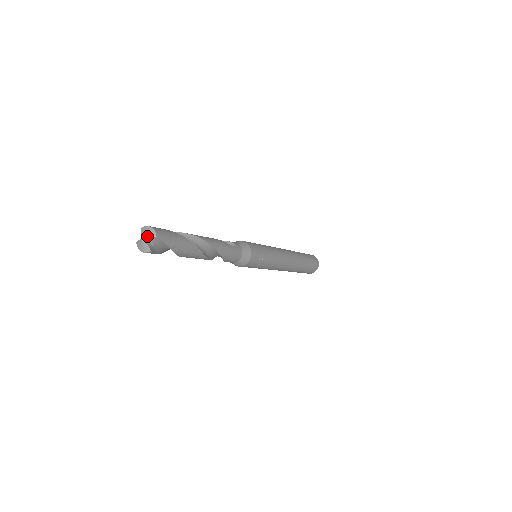
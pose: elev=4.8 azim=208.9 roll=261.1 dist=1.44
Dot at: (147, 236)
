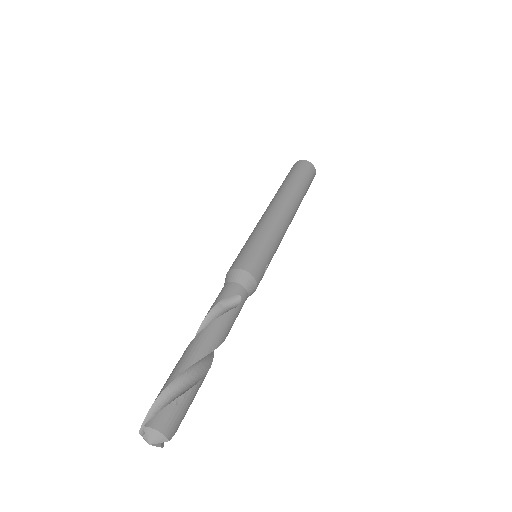
Dot at: (156, 442)
